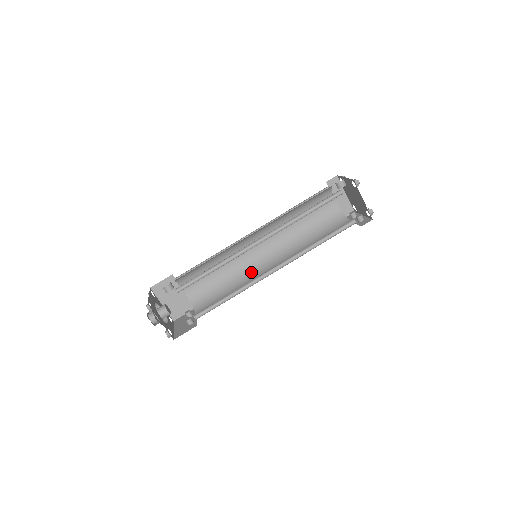
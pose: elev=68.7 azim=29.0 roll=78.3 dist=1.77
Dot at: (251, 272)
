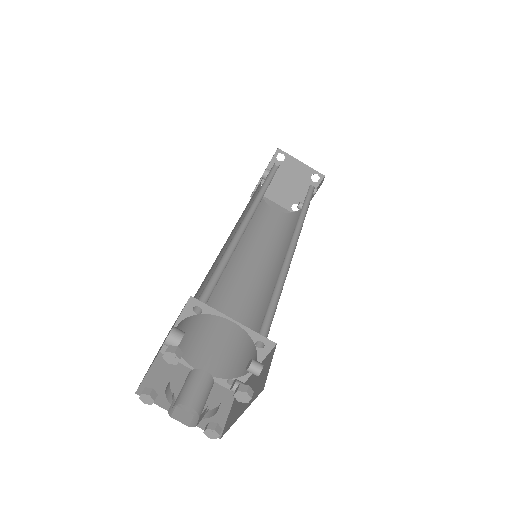
Dot at: (265, 293)
